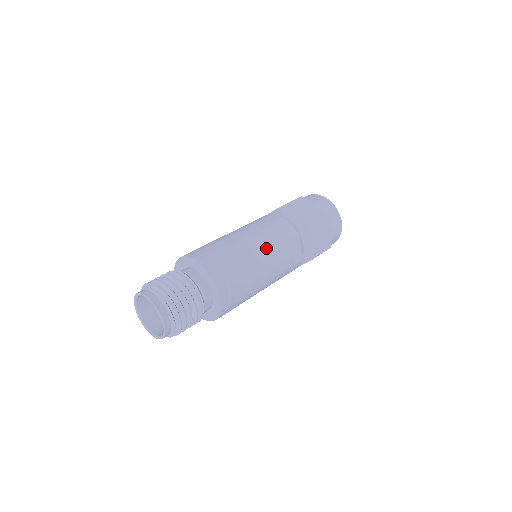
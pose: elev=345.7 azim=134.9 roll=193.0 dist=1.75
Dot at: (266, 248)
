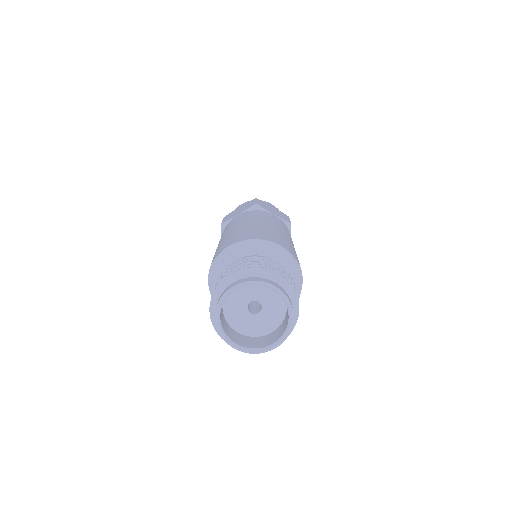
Dot at: (290, 238)
